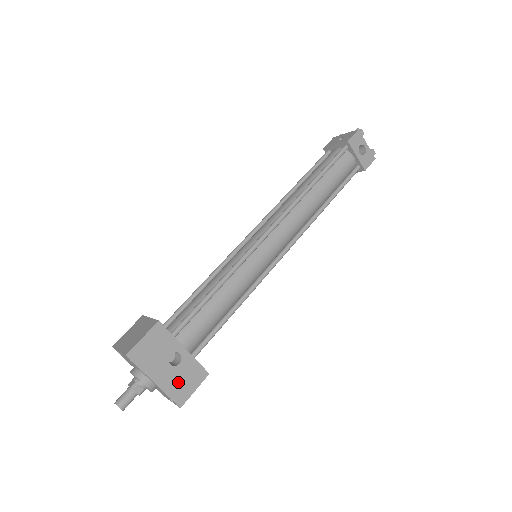
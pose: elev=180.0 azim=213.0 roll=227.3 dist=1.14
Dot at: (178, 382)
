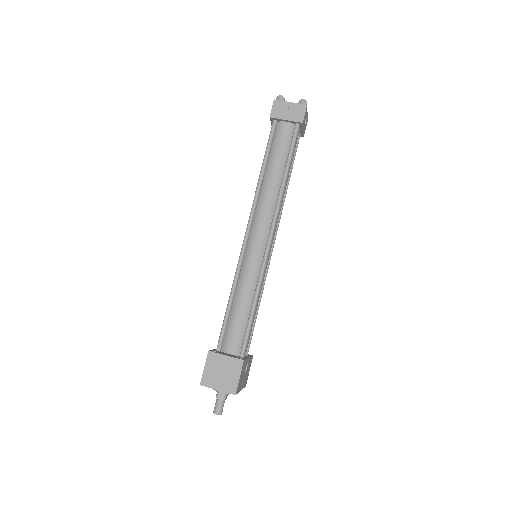
Dot at: (246, 377)
